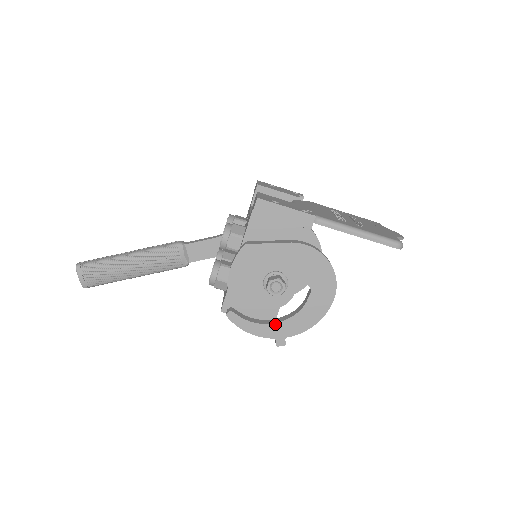
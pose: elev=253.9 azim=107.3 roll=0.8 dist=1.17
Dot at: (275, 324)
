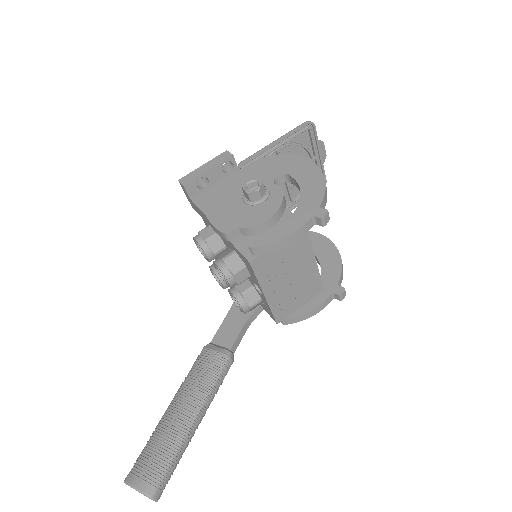
Dot at: (296, 211)
